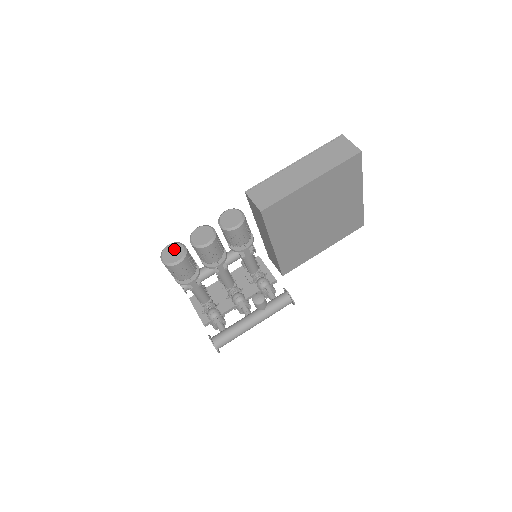
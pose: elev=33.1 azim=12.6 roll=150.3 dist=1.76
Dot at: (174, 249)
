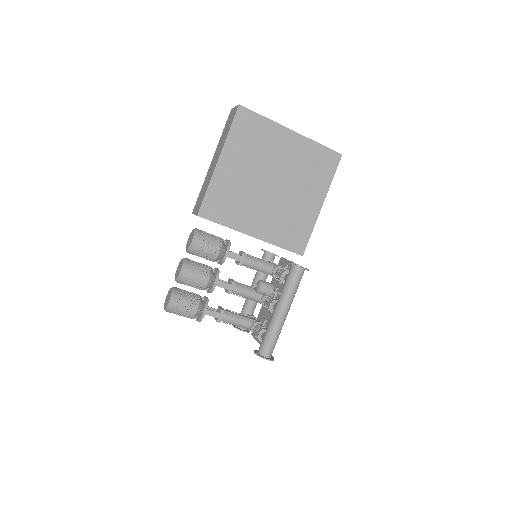
Dot at: (168, 295)
